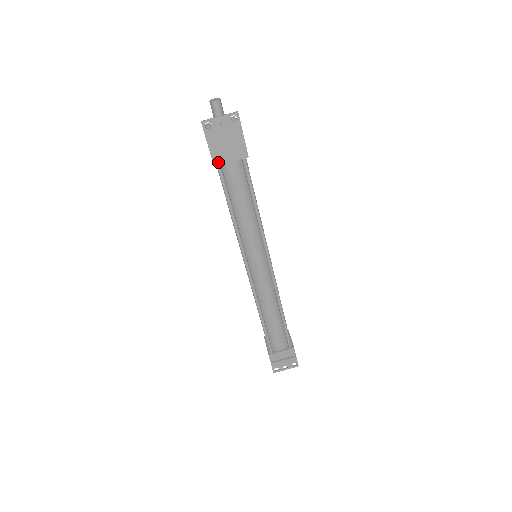
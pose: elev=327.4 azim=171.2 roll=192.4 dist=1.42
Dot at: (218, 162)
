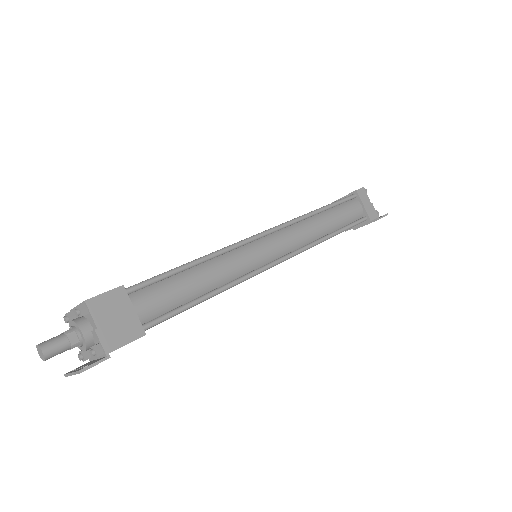
Dot at: occluded
